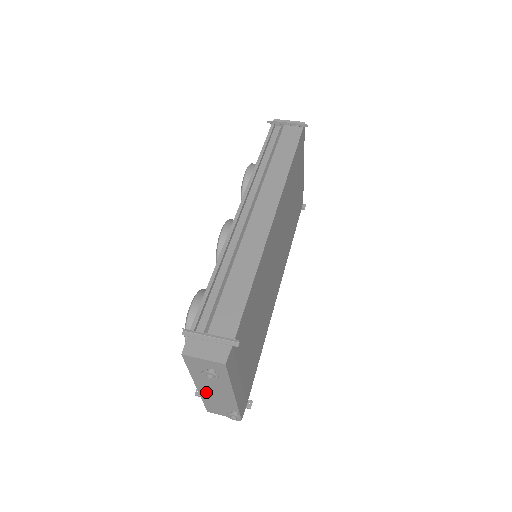
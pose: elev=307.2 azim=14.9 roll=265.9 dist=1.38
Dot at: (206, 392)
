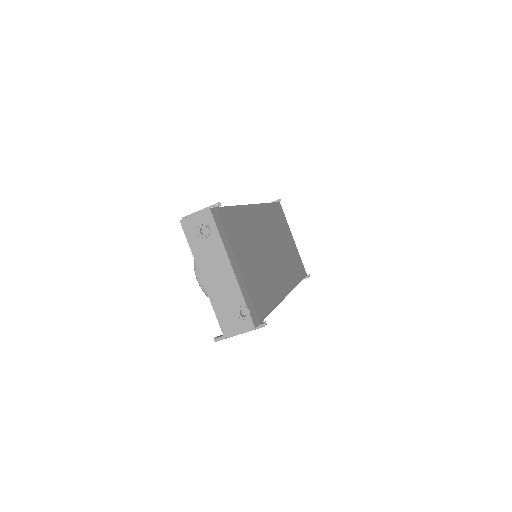
Dot at: (212, 284)
